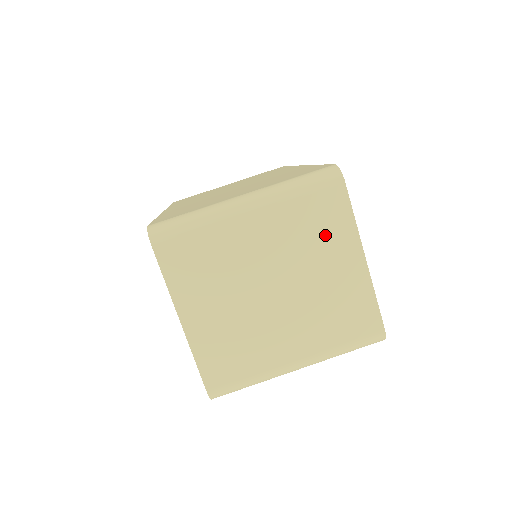
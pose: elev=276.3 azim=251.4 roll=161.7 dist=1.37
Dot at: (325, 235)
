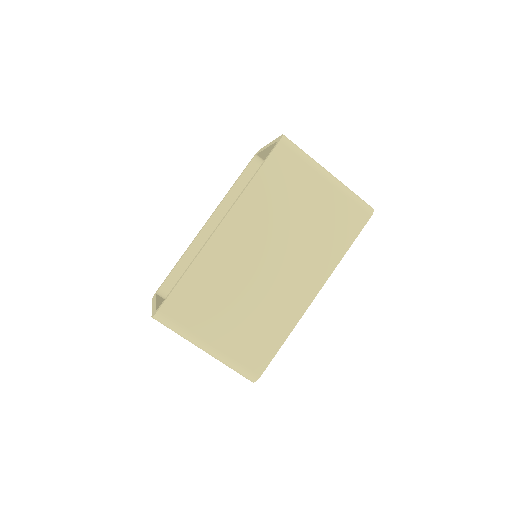
Dot at: occluded
